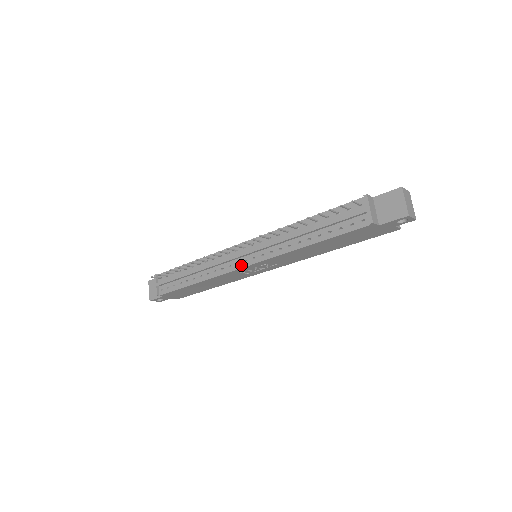
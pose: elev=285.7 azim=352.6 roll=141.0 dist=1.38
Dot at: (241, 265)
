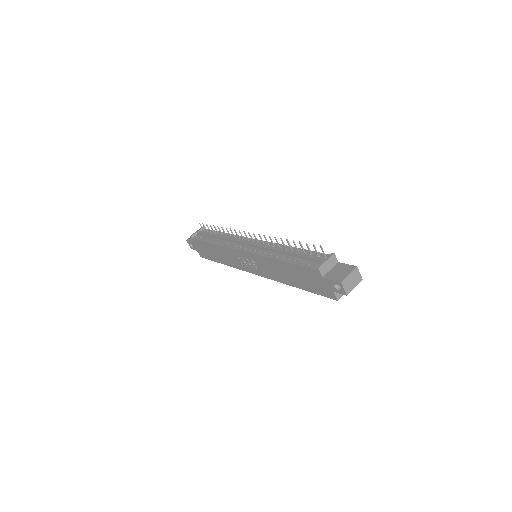
Dot at: (241, 249)
